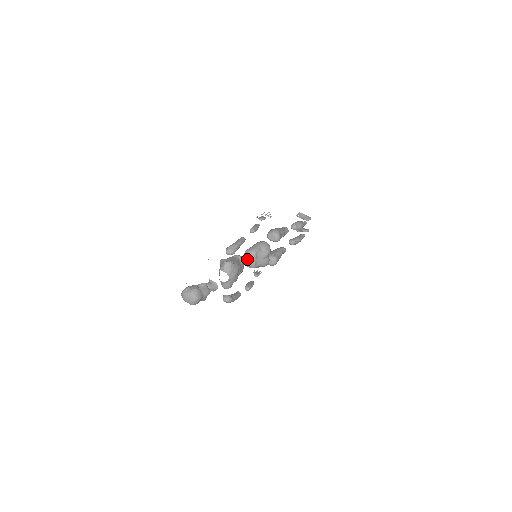
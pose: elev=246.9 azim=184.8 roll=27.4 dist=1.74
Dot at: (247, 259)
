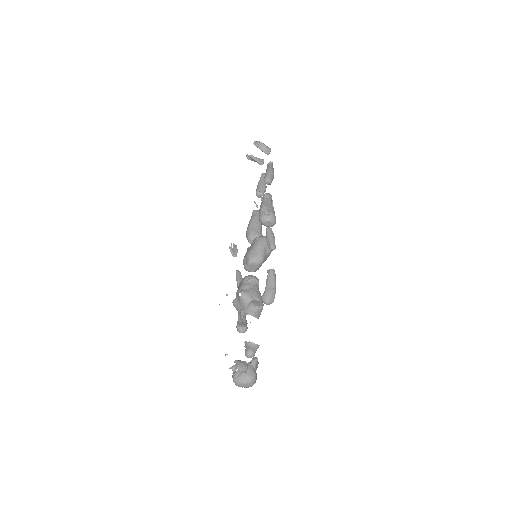
Dot at: (252, 267)
